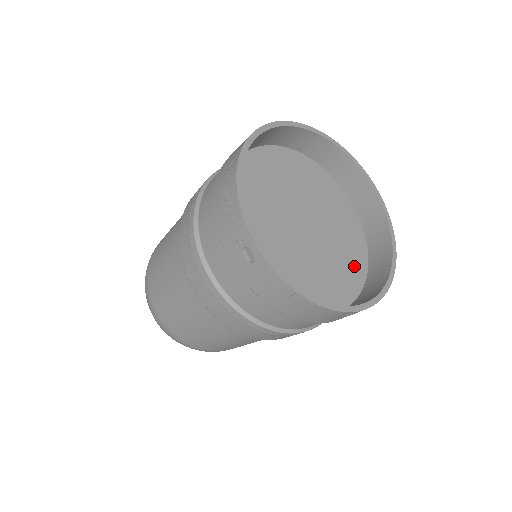
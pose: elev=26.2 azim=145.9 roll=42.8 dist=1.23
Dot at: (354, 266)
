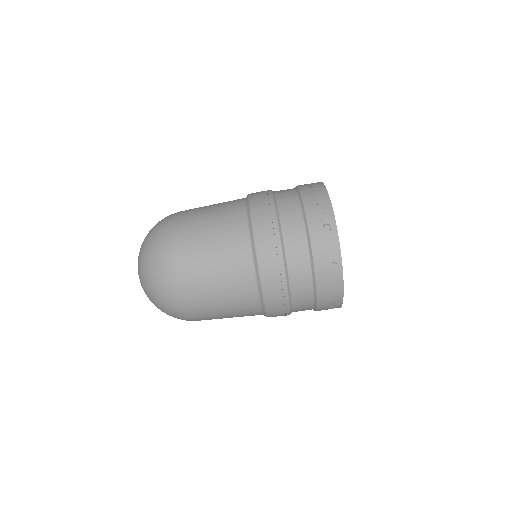
Dot at: occluded
